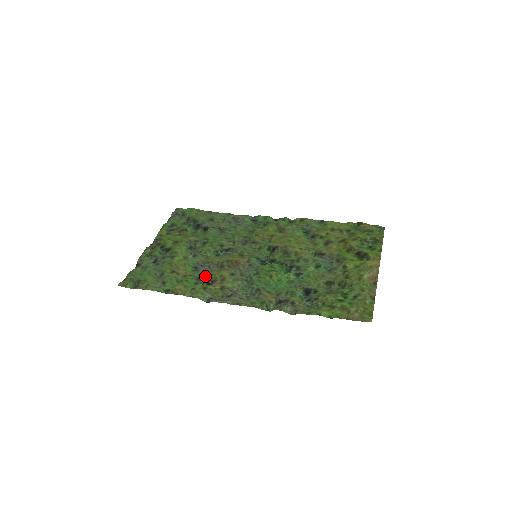
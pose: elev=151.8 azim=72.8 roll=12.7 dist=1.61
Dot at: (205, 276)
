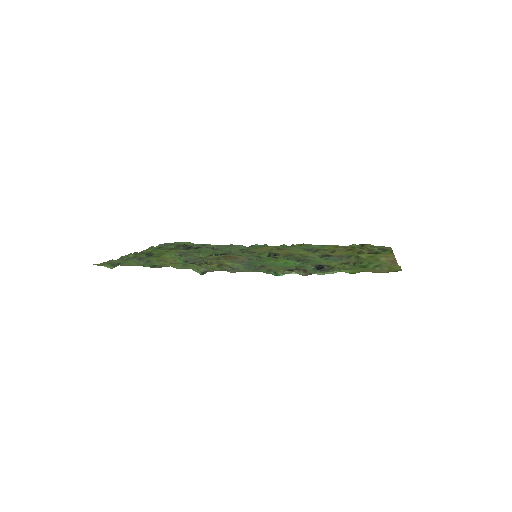
Dot at: (199, 261)
